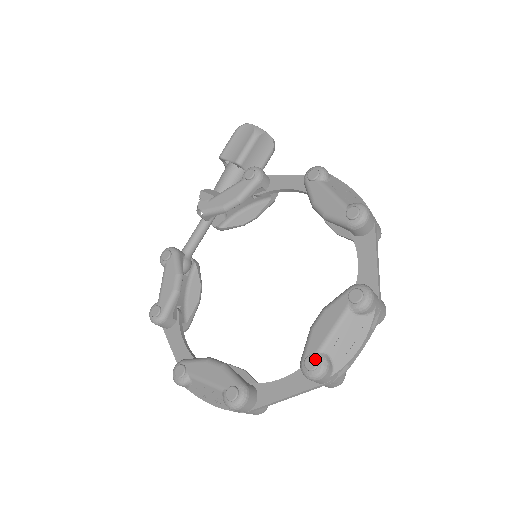
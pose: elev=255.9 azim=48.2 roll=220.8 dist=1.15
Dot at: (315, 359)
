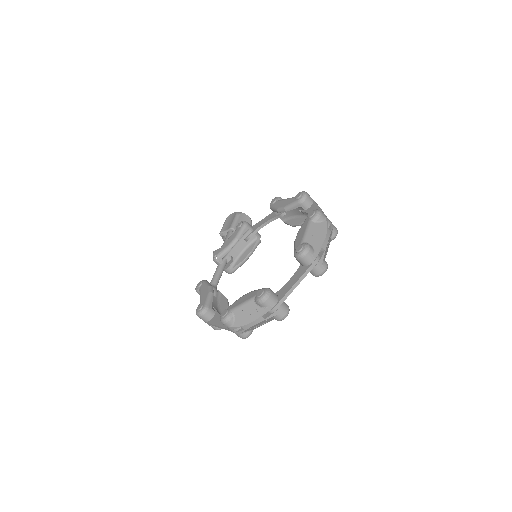
Dot at: (300, 245)
